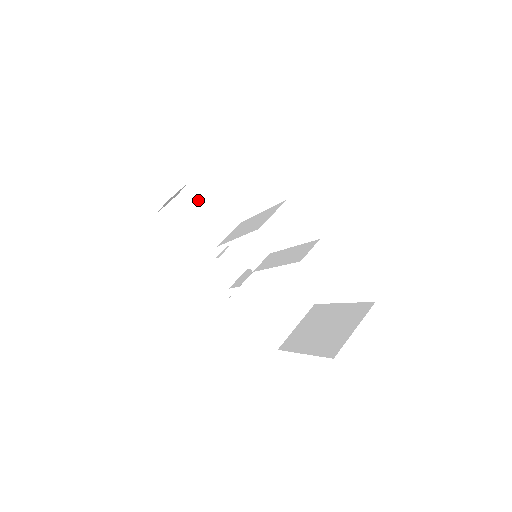
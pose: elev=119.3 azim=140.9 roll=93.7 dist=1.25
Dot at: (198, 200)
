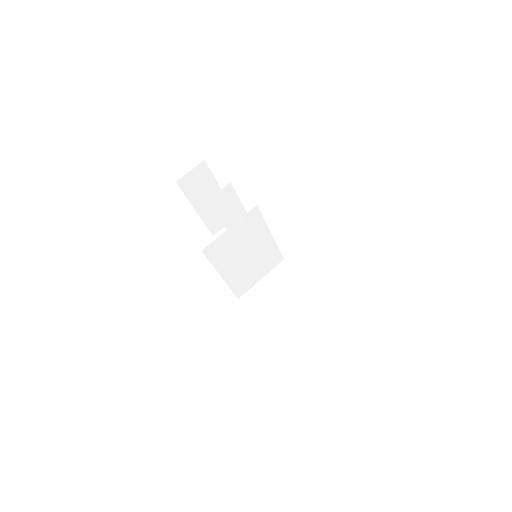
Dot at: occluded
